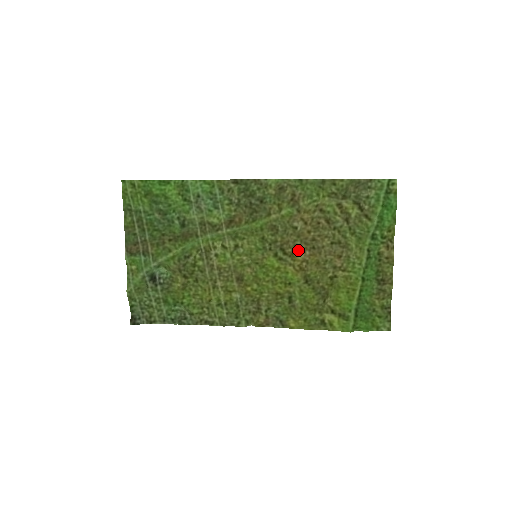
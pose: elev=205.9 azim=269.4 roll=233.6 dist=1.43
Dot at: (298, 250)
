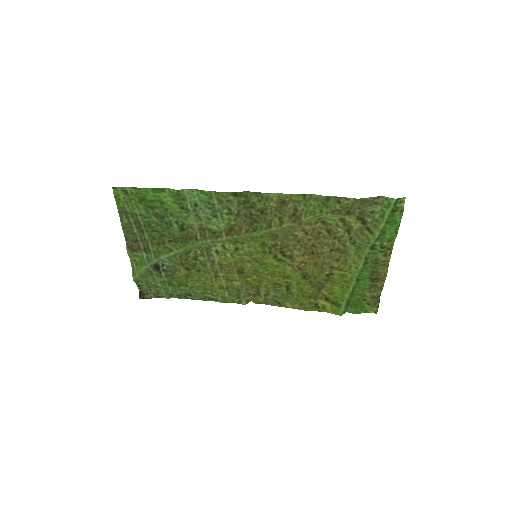
Dot at: (297, 253)
